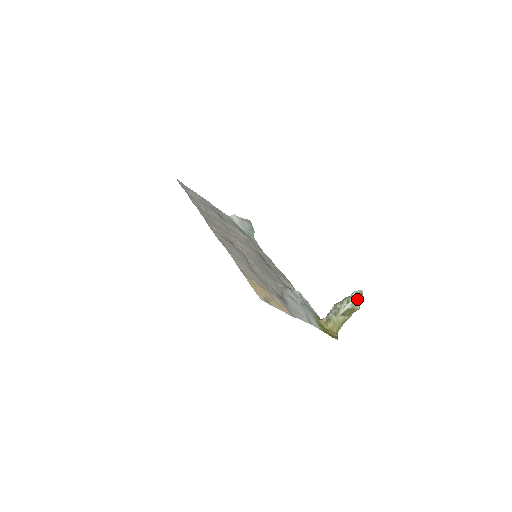
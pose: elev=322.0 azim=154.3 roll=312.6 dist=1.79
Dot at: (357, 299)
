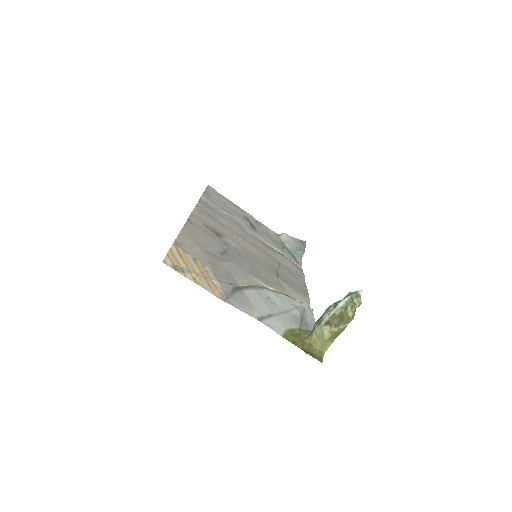
Dot at: (348, 302)
